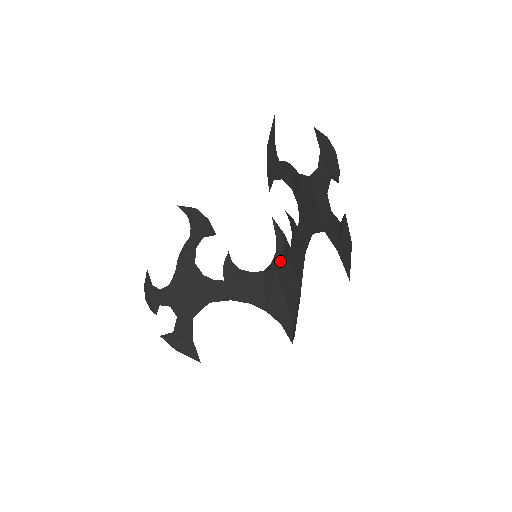
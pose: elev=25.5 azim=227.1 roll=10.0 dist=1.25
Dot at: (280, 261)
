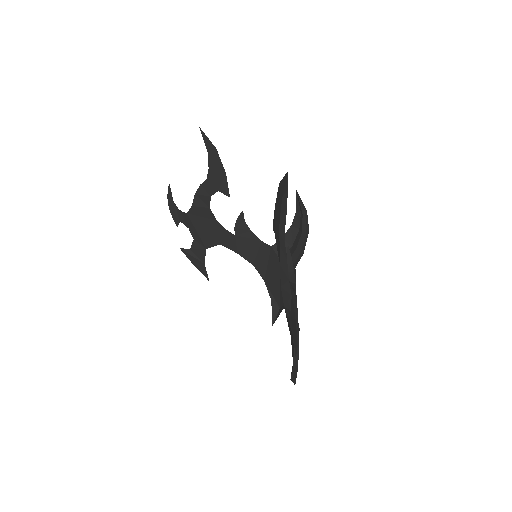
Dot at: (290, 242)
